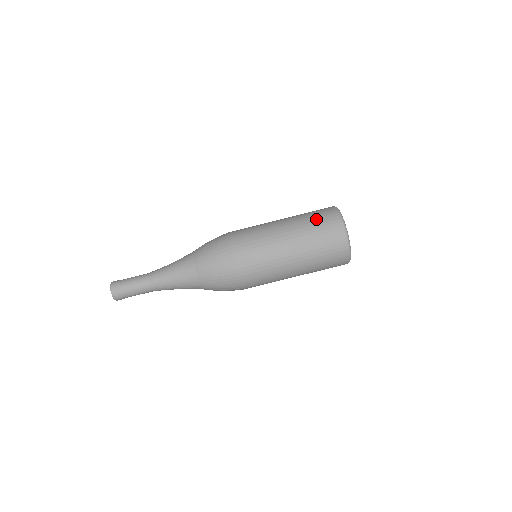
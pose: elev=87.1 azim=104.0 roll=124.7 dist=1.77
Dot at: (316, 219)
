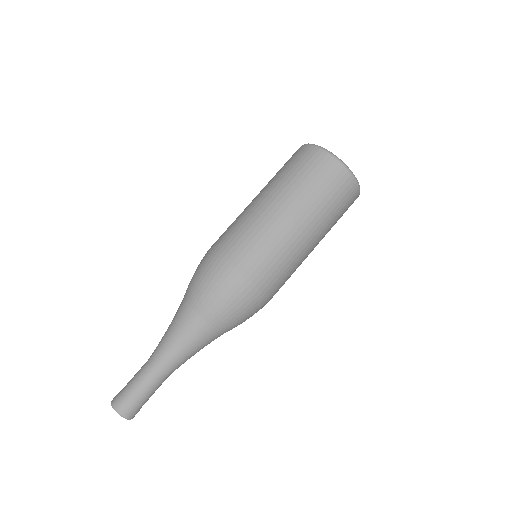
Dot at: (293, 167)
